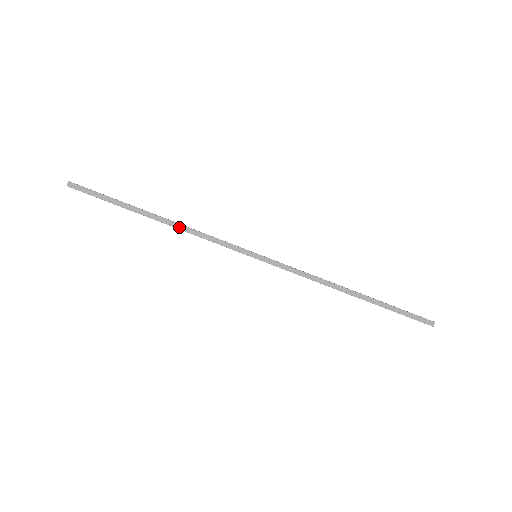
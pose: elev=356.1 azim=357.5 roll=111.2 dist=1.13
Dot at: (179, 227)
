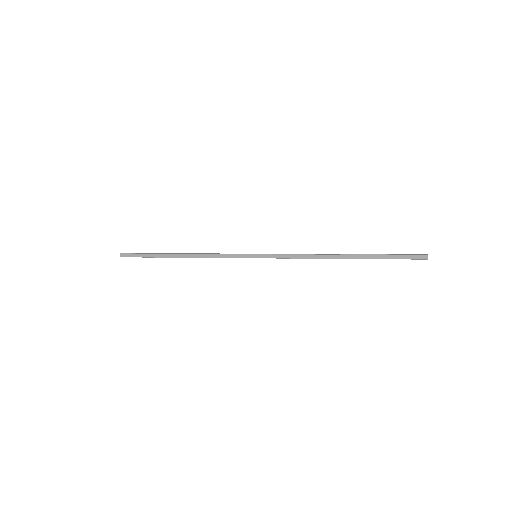
Dot at: (196, 256)
